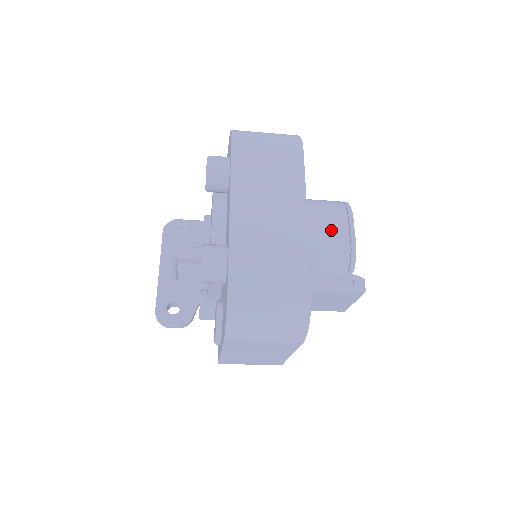
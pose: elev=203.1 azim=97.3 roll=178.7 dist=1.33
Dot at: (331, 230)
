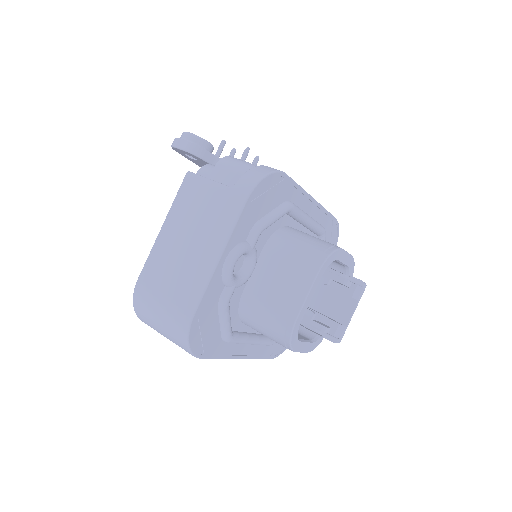
Dot at: occluded
